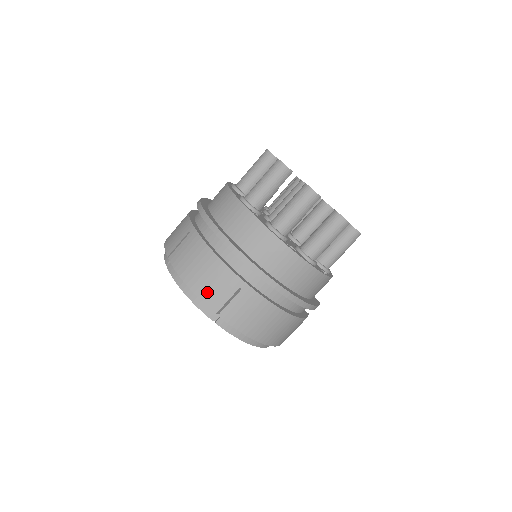
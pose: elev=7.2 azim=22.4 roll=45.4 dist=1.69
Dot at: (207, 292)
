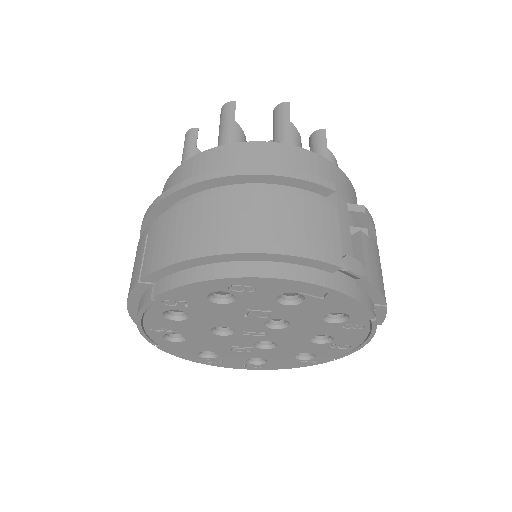
Dot at: (131, 281)
